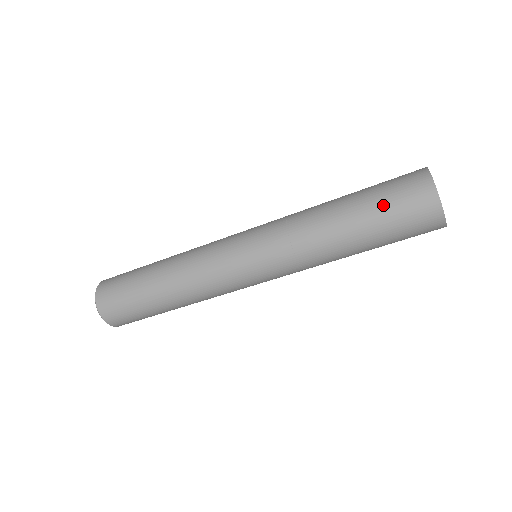
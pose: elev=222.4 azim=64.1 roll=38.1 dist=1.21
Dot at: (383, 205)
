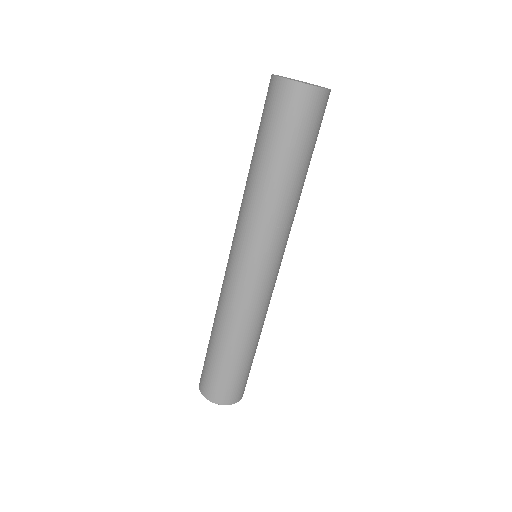
Dot at: (280, 133)
